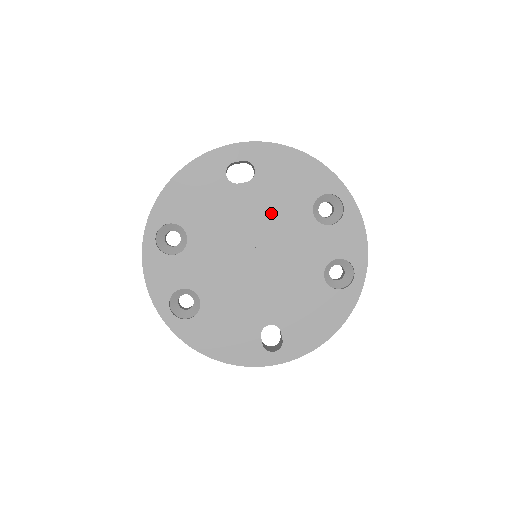
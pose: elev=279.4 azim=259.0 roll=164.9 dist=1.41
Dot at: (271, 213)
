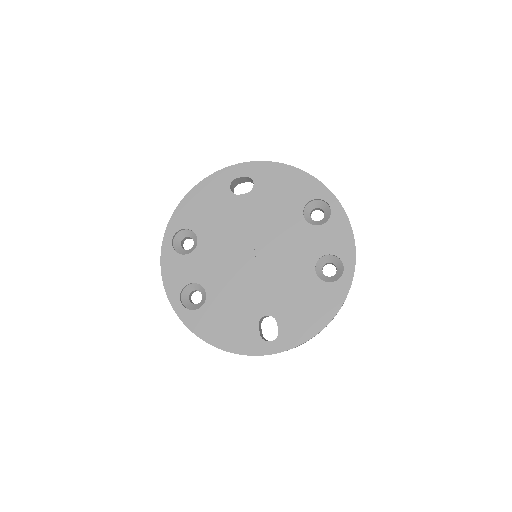
Dot at: (267, 217)
